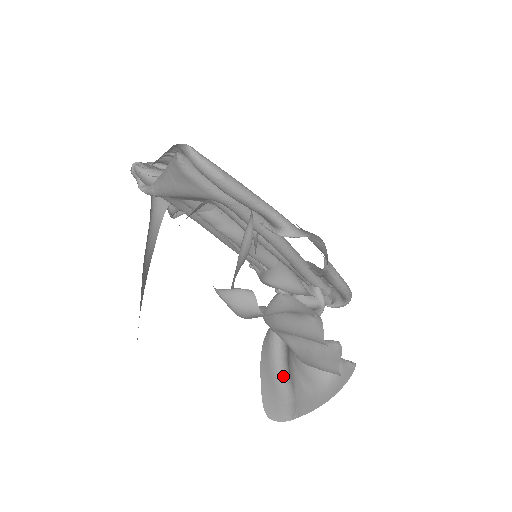
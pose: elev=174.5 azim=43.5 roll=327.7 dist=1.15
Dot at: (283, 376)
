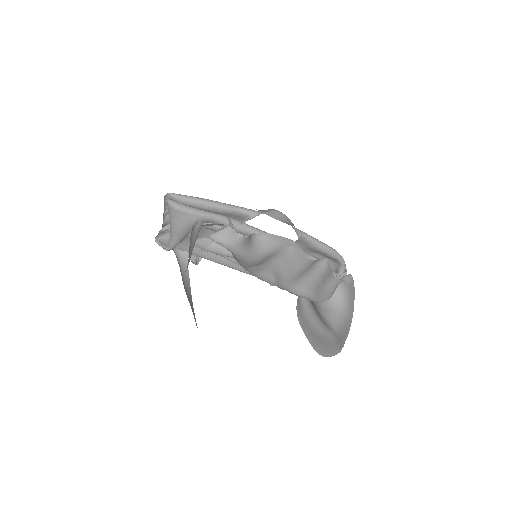
Dot at: (325, 332)
